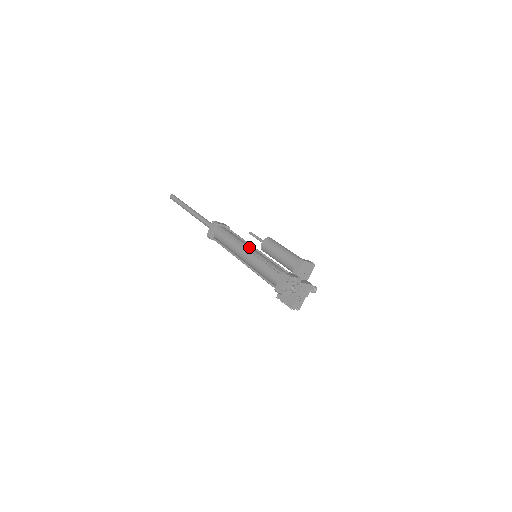
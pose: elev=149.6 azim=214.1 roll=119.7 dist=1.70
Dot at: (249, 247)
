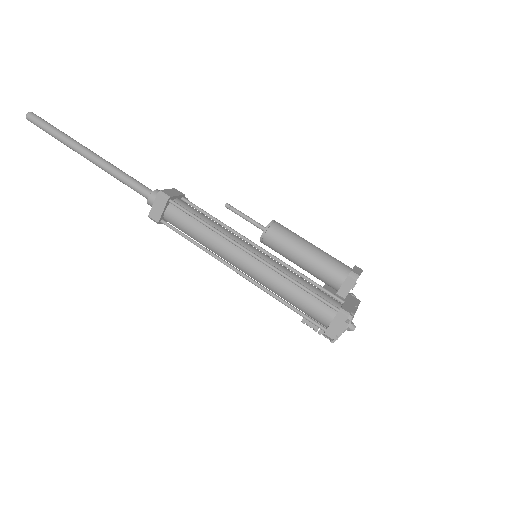
Dot at: (249, 248)
